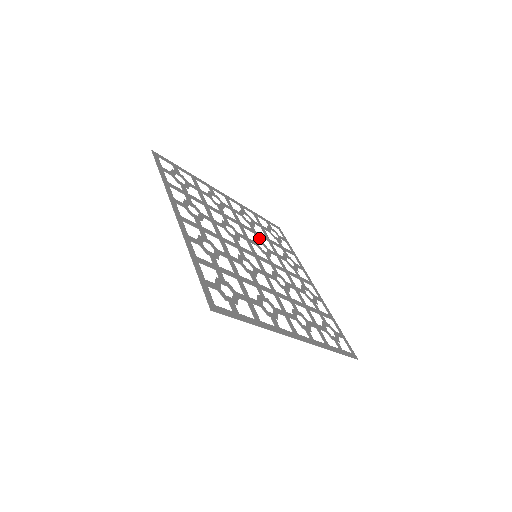
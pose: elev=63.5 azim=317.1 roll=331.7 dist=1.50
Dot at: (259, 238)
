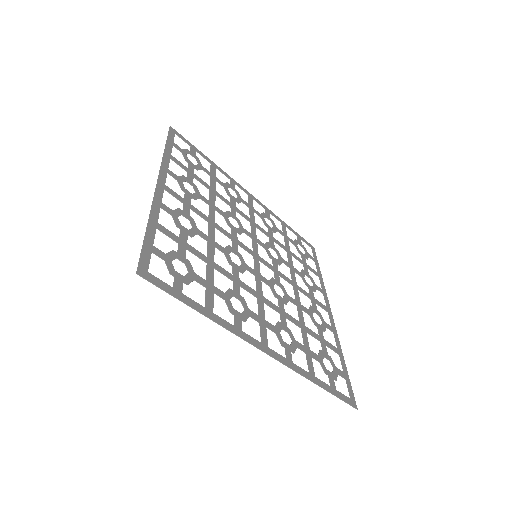
Dot at: occluded
